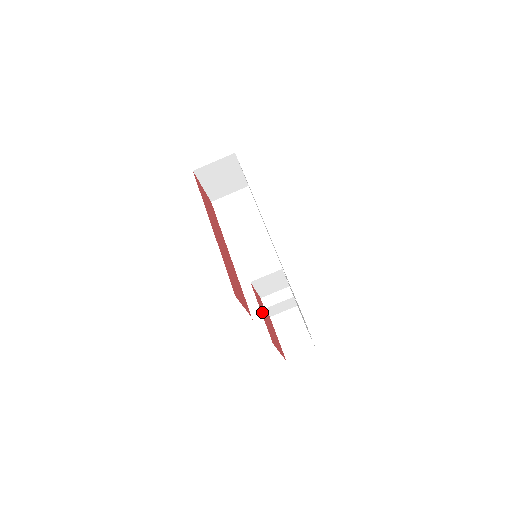
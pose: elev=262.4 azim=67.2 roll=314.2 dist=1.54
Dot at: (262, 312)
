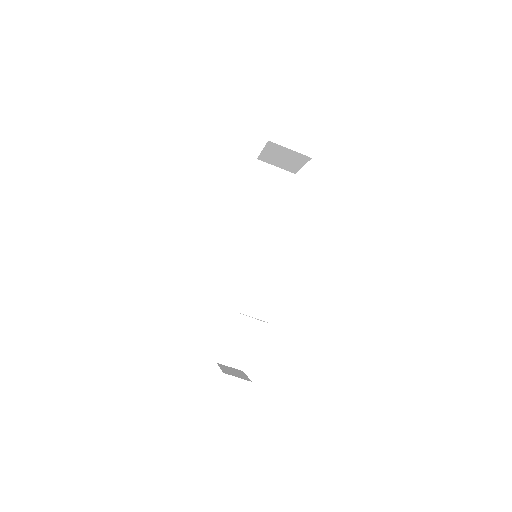
Dot at: occluded
